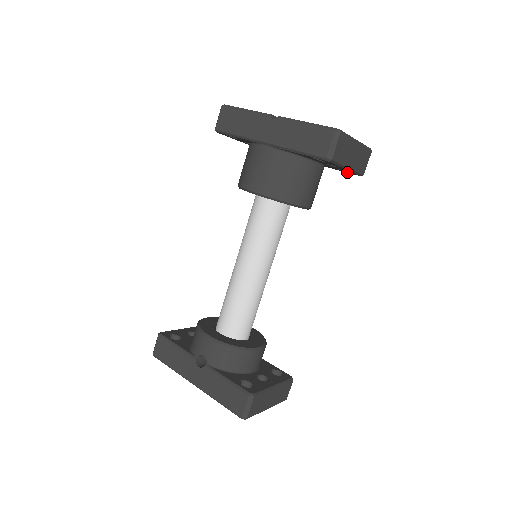
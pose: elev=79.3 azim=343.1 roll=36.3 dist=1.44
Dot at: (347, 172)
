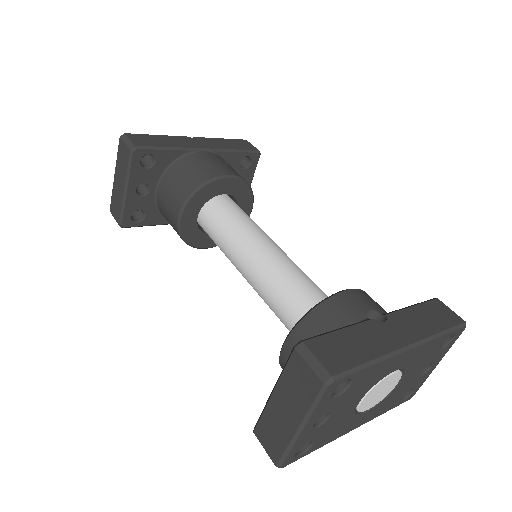
Dot at: occluded
